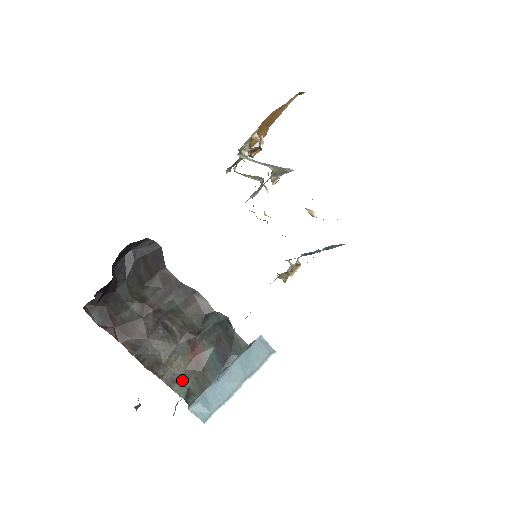
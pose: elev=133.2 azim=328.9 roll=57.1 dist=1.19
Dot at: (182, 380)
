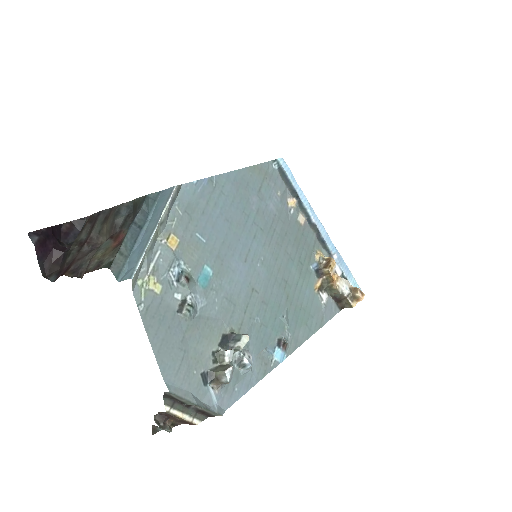
Dot at: (107, 261)
